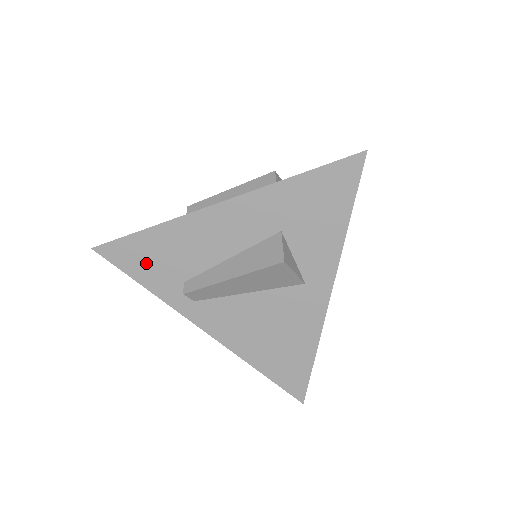
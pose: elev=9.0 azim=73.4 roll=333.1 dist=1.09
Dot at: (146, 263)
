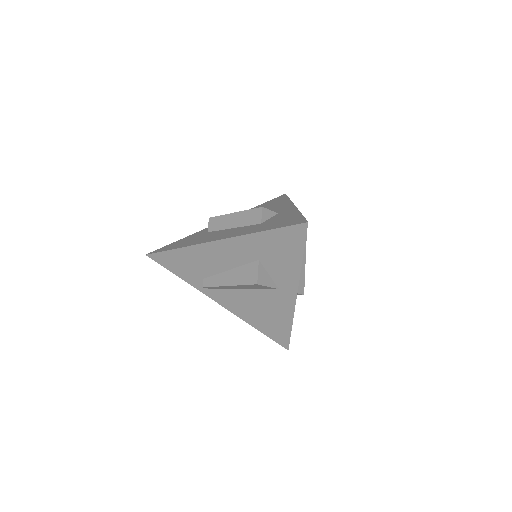
Dot at: (179, 266)
